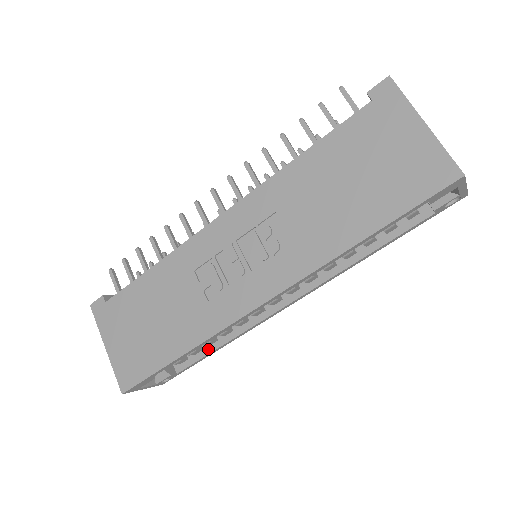
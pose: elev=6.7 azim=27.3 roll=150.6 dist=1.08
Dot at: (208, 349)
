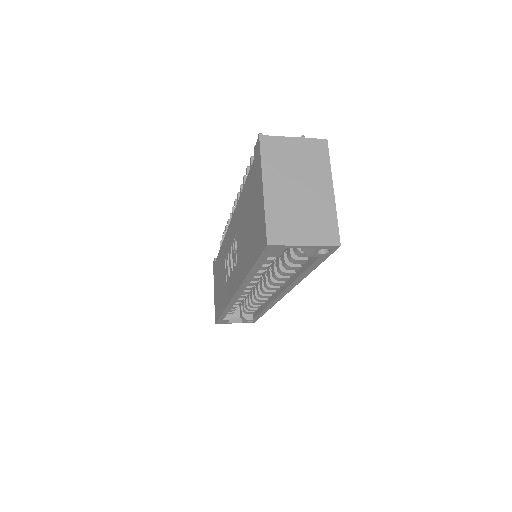
Dot at: (259, 310)
